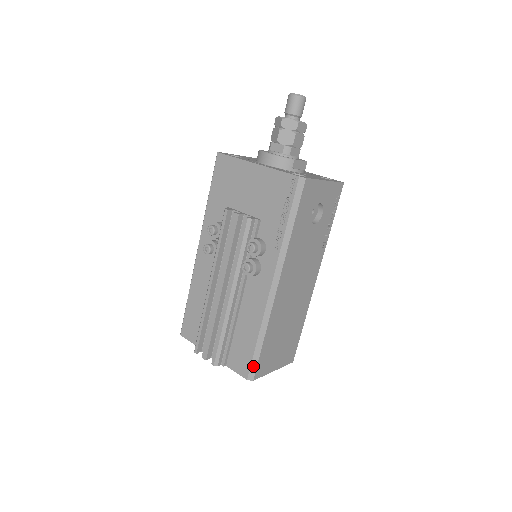
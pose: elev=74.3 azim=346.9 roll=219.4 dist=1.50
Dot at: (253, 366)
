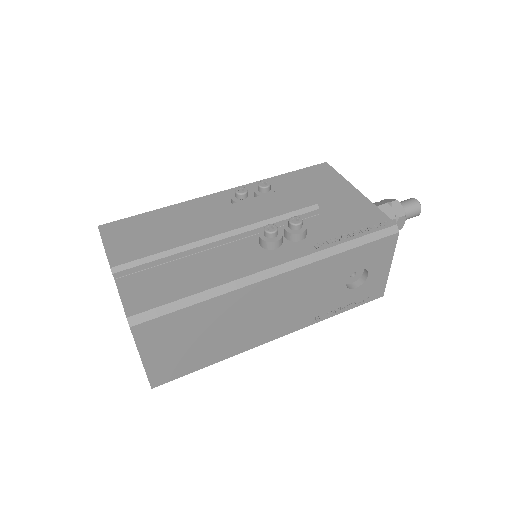
Dot at: (153, 312)
